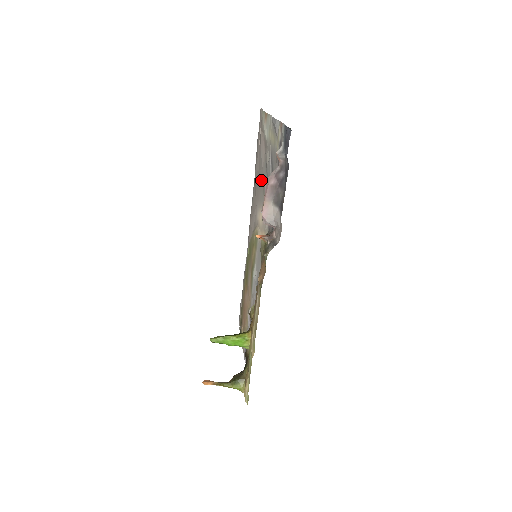
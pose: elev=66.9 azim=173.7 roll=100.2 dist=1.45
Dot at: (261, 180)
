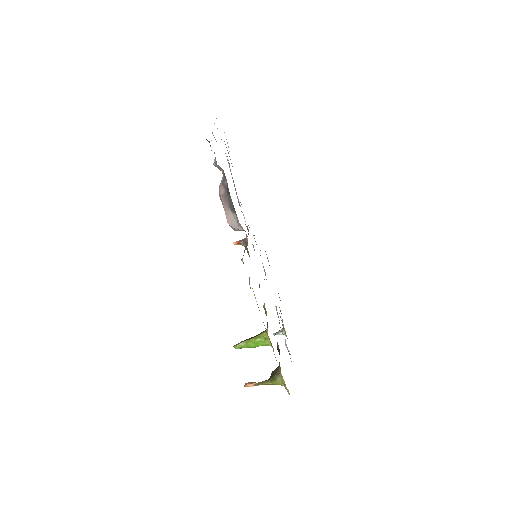
Dot at: occluded
